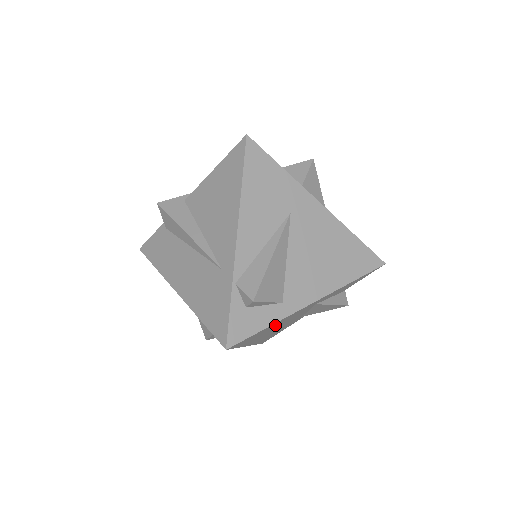
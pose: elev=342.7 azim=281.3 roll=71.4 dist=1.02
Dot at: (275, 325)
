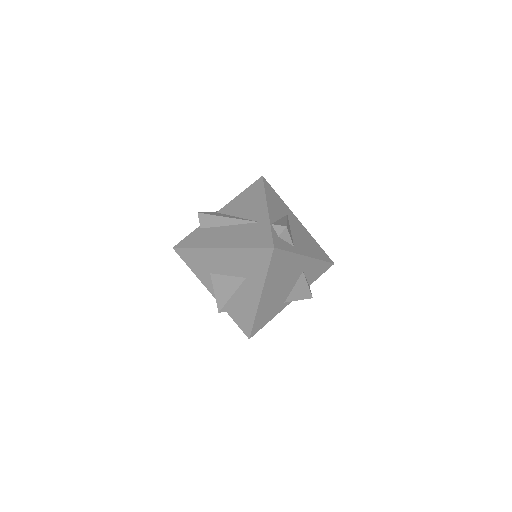
Dot at: (288, 264)
